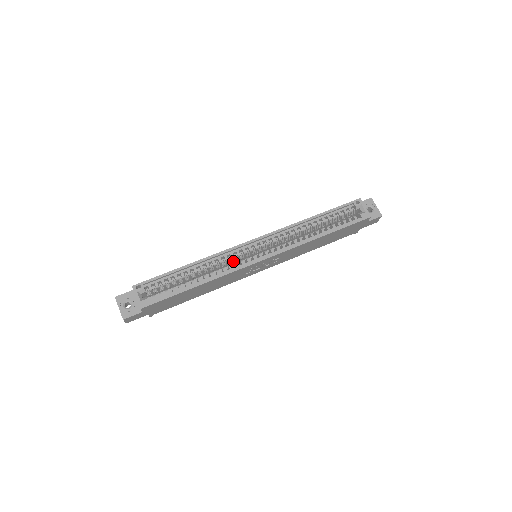
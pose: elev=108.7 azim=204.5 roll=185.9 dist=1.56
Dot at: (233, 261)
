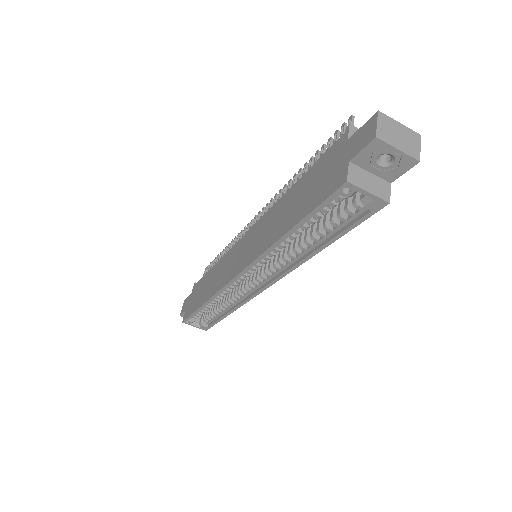
Dot at: occluded
